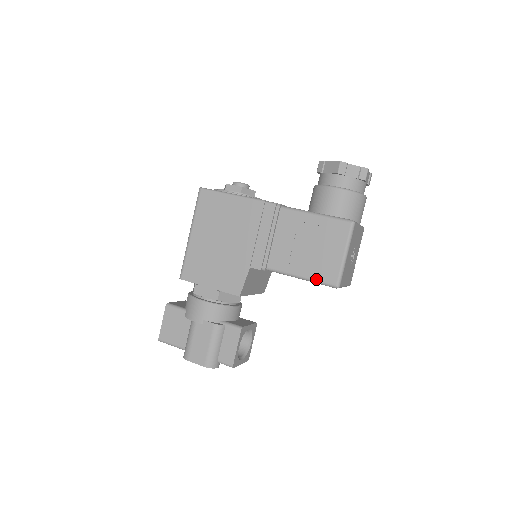
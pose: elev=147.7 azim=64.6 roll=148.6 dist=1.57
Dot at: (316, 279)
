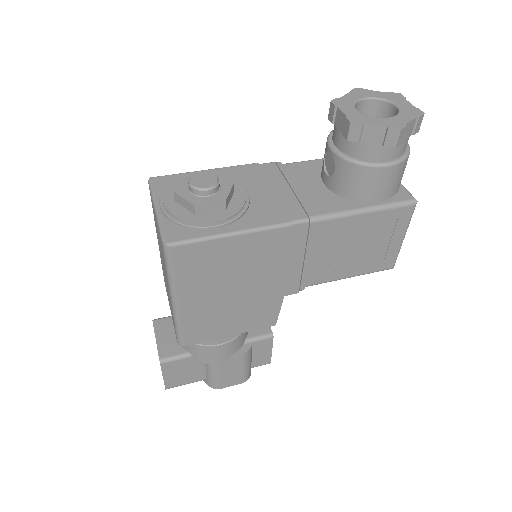
Dot at: (369, 272)
